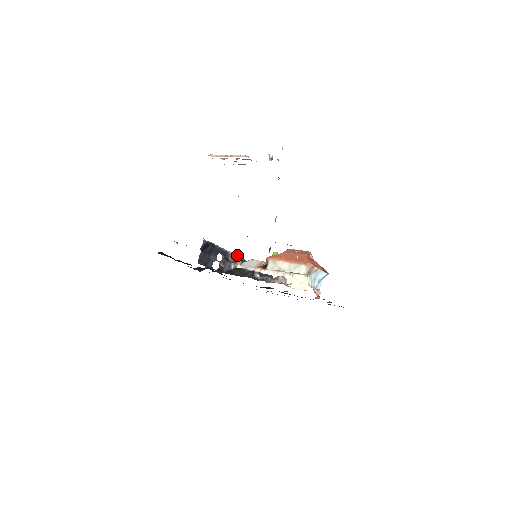
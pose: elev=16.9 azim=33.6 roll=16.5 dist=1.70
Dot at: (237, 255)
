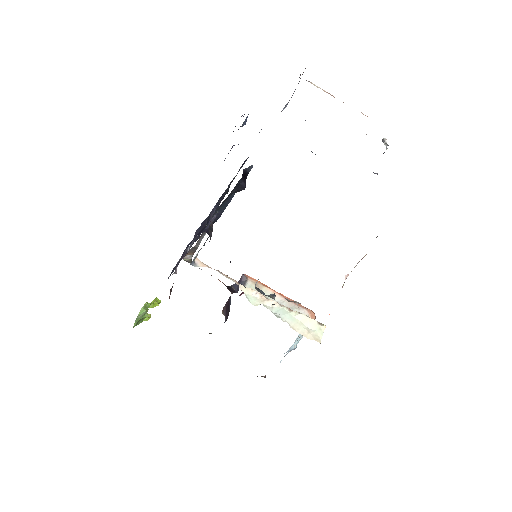
Dot at: occluded
